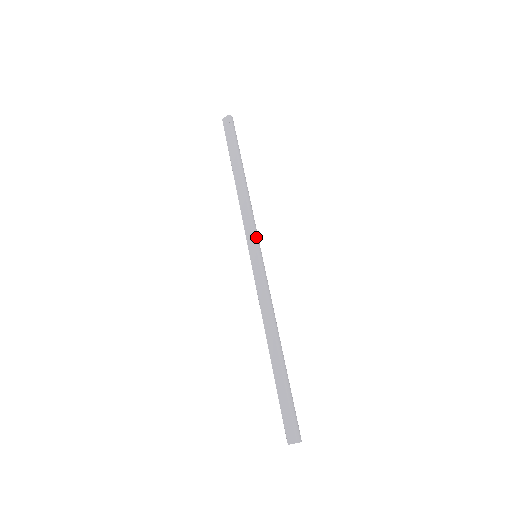
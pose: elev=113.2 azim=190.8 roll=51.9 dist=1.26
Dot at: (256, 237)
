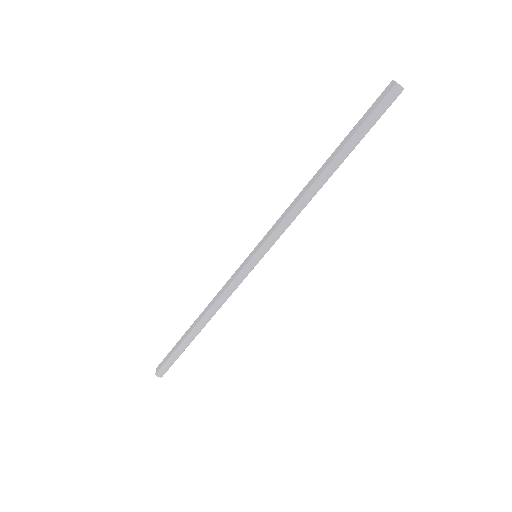
Dot at: (267, 244)
